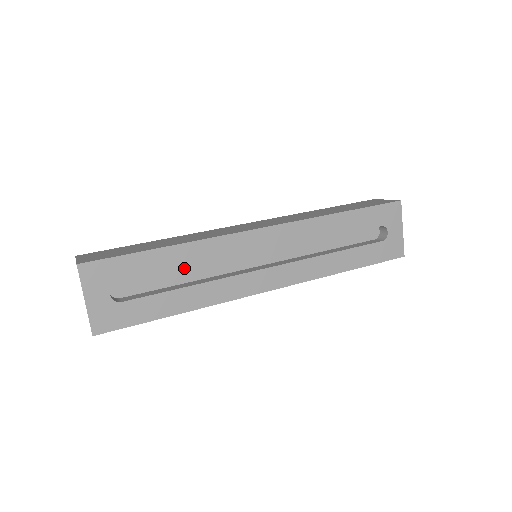
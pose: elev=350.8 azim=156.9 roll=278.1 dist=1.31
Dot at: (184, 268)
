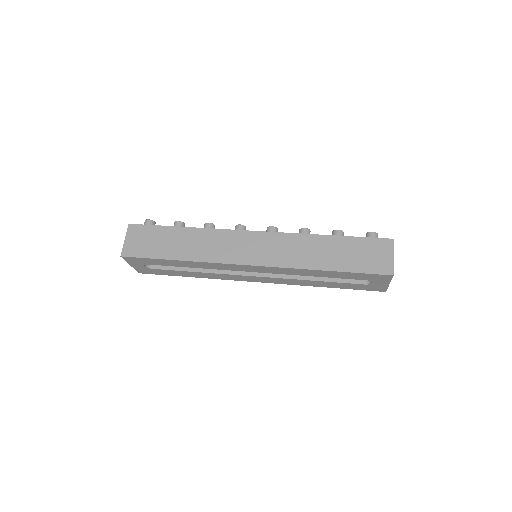
Dot at: (191, 267)
